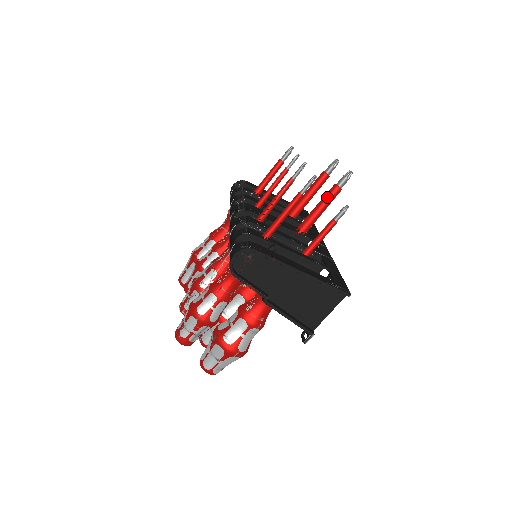
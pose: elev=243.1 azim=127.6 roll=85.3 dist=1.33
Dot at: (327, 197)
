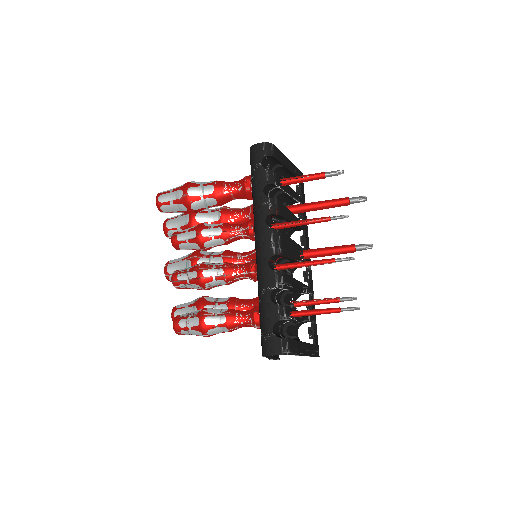
Dot at: (342, 252)
